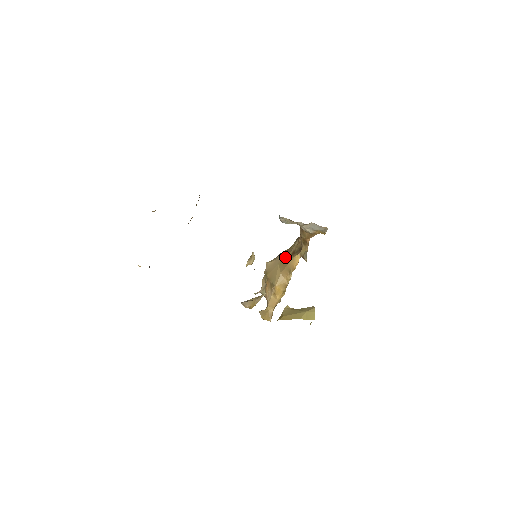
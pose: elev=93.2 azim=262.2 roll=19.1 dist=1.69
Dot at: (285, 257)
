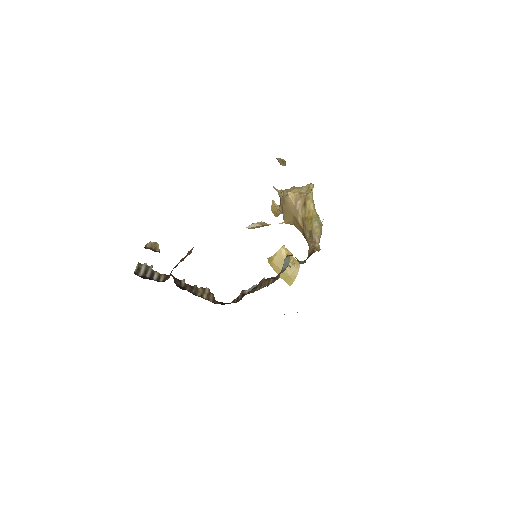
Dot at: (299, 223)
